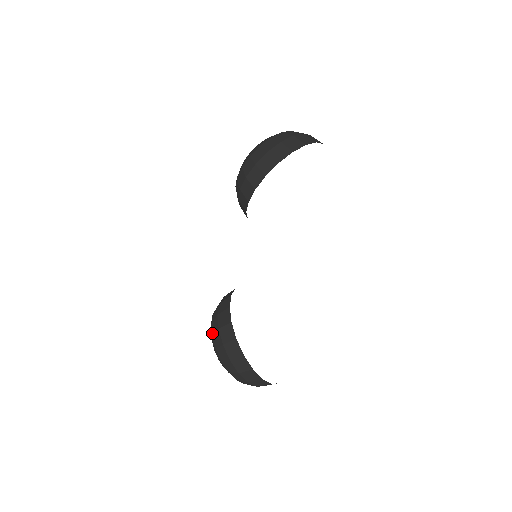
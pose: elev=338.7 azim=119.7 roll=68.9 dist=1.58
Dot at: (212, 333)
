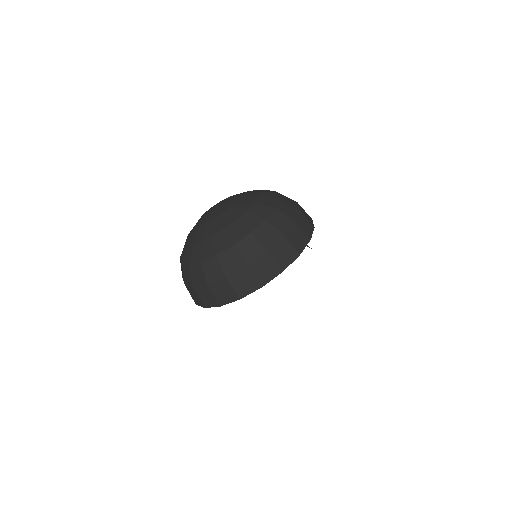
Dot at: occluded
